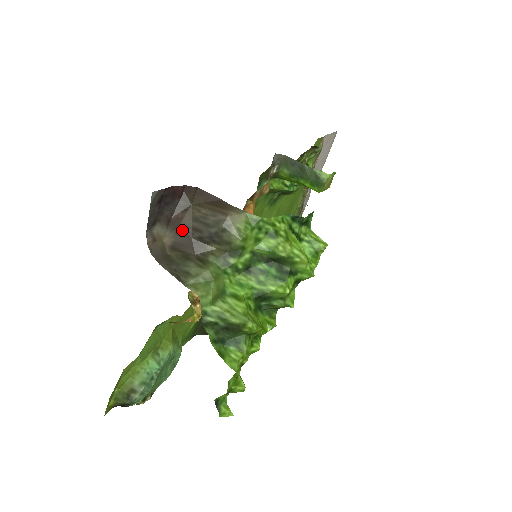
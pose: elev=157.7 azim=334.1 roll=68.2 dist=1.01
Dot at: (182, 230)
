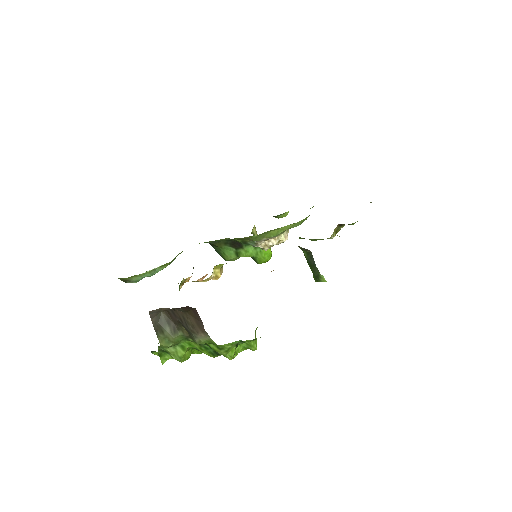
Dot at: (175, 313)
